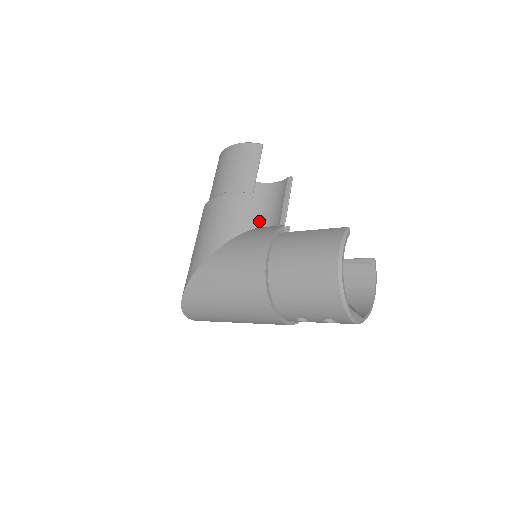
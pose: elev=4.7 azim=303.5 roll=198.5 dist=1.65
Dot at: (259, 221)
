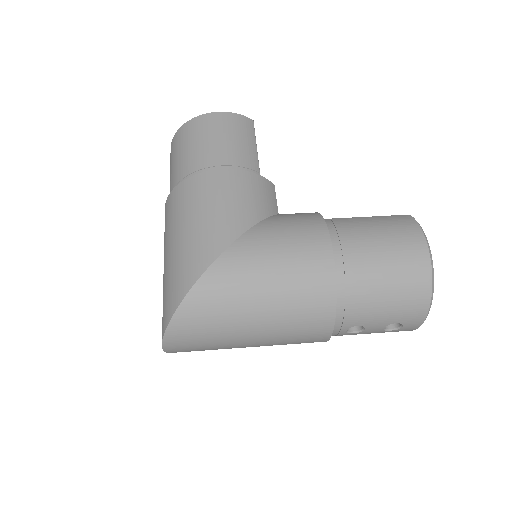
Dot at: (277, 206)
